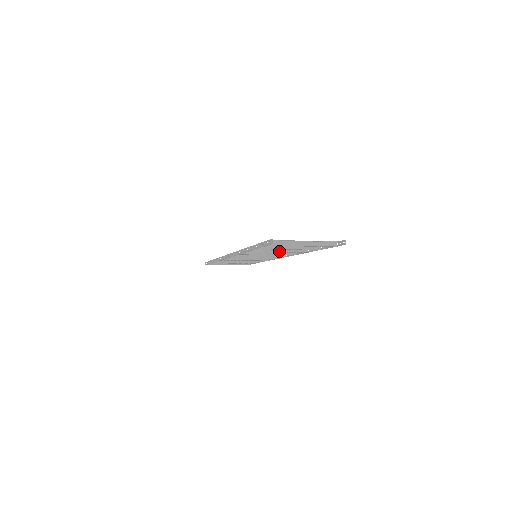
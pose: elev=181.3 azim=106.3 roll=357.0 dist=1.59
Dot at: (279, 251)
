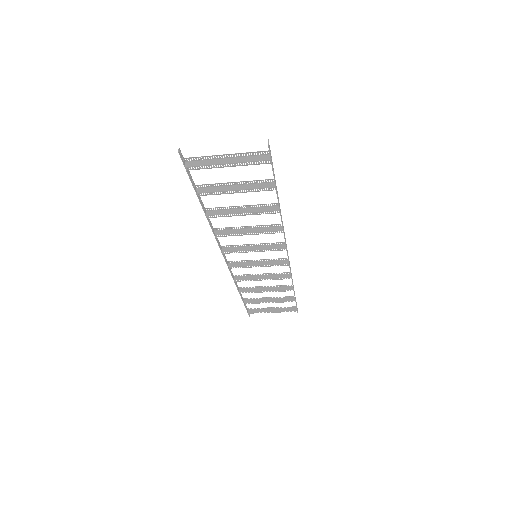
Dot at: (243, 212)
